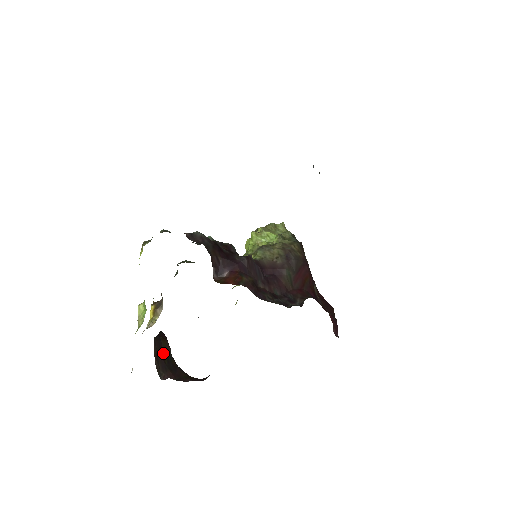
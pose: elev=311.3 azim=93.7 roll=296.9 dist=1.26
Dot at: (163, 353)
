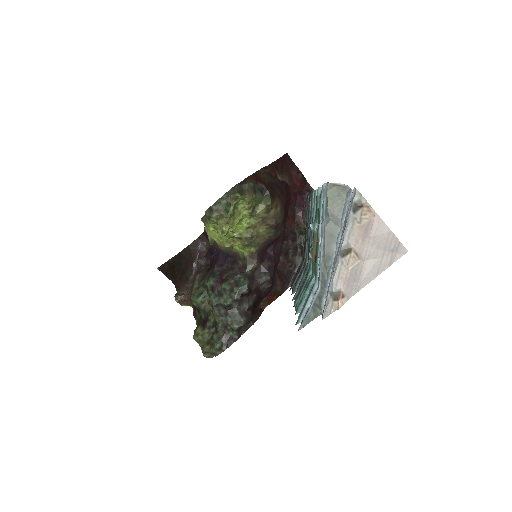
Dot at: (175, 269)
